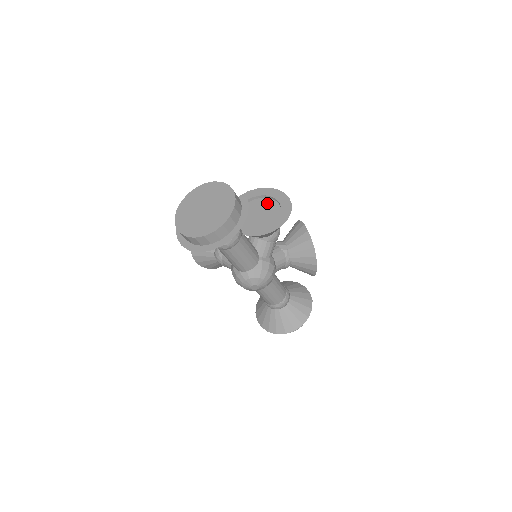
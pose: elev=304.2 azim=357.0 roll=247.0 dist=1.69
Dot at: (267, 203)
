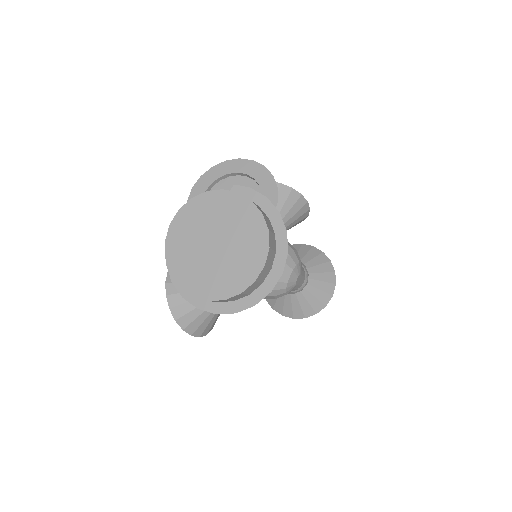
Dot at: (223, 188)
